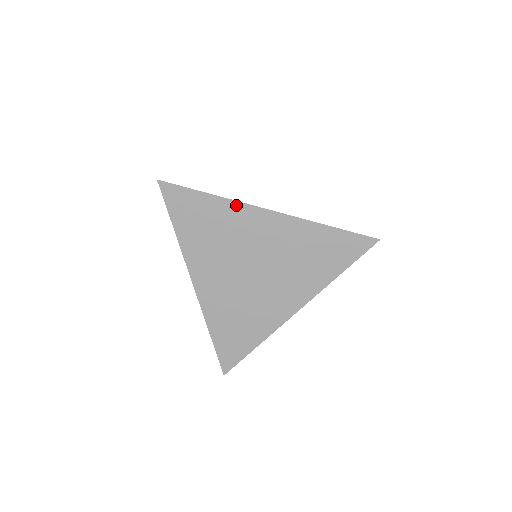
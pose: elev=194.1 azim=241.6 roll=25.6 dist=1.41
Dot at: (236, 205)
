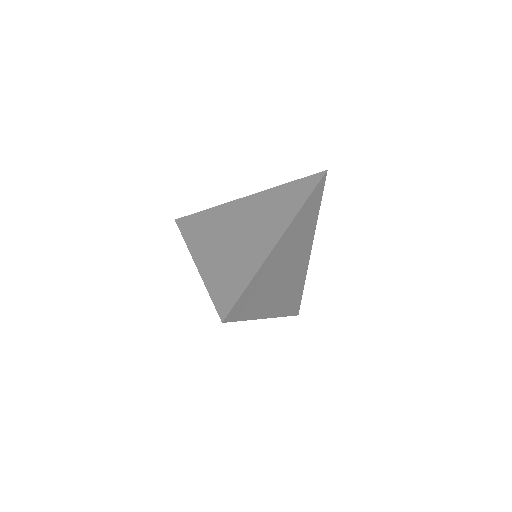
Dot at: (224, 206)
